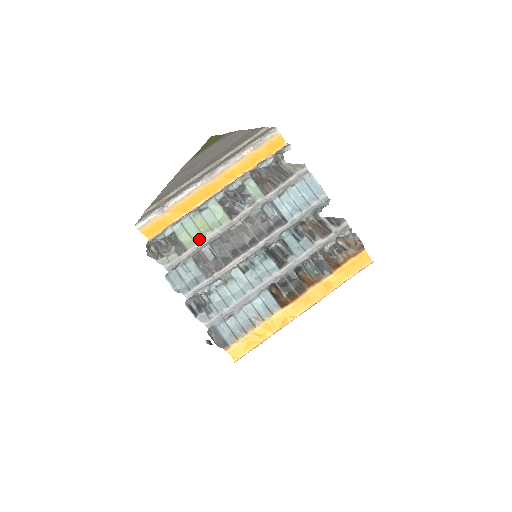
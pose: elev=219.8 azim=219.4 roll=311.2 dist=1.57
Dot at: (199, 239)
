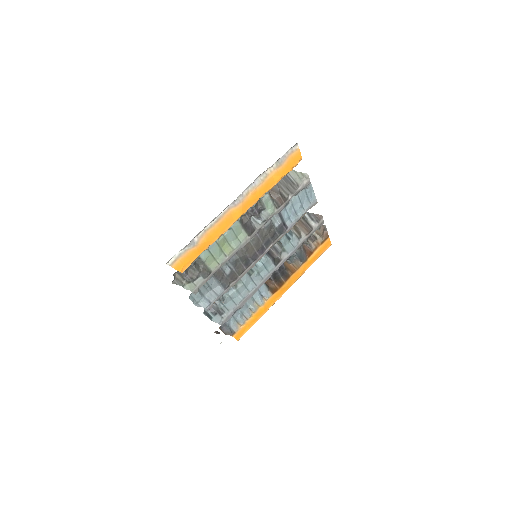
Dot at: (222, 259)
